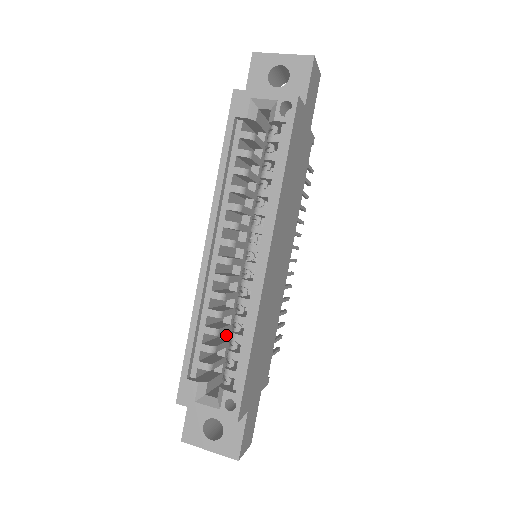
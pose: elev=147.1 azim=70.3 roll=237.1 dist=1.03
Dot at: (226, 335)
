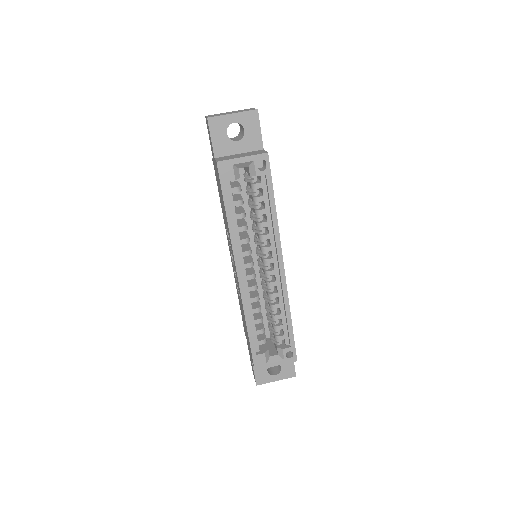
Dot at: occluded
